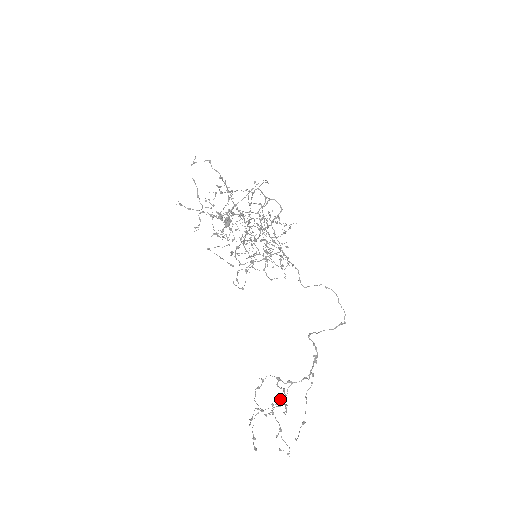
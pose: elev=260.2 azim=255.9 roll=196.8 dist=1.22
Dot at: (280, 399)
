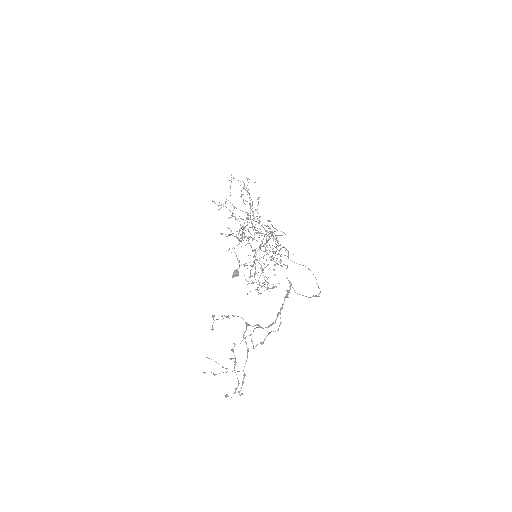
Dot at: occluded
